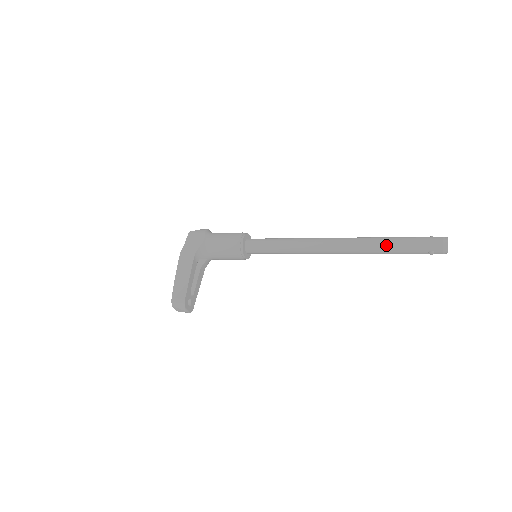
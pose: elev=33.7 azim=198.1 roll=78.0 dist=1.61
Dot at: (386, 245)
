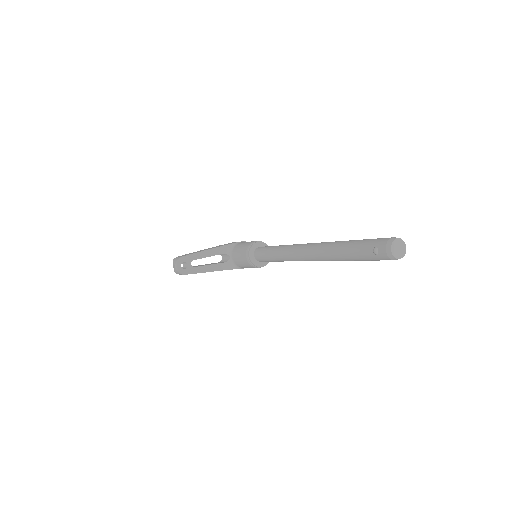
Dot at: (343, 243)
